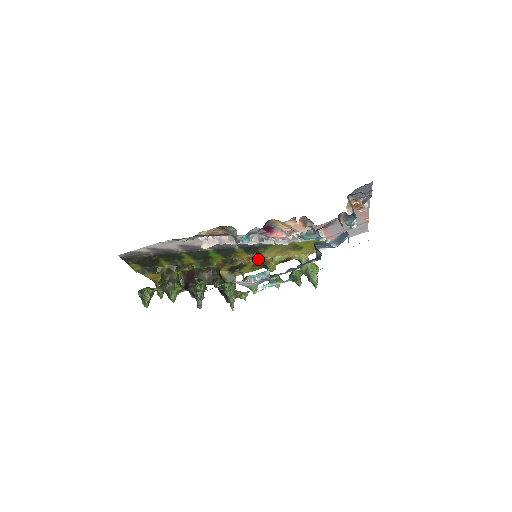
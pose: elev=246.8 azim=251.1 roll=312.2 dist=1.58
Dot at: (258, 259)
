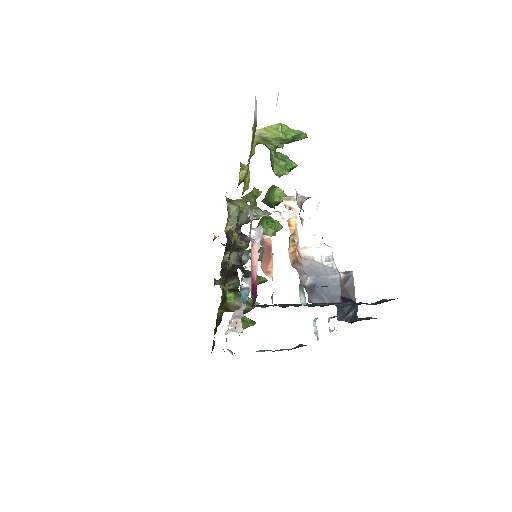
Dot at: (239, 214)
